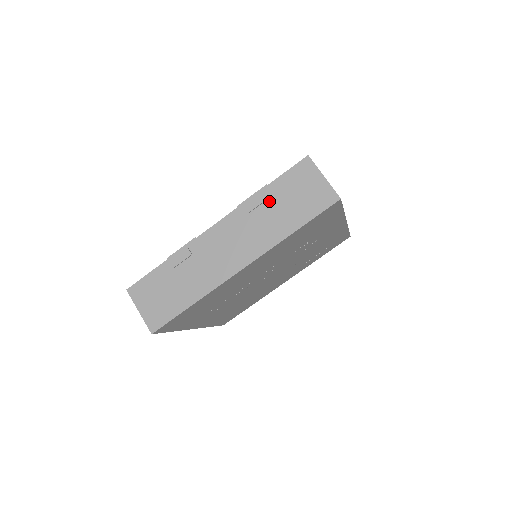
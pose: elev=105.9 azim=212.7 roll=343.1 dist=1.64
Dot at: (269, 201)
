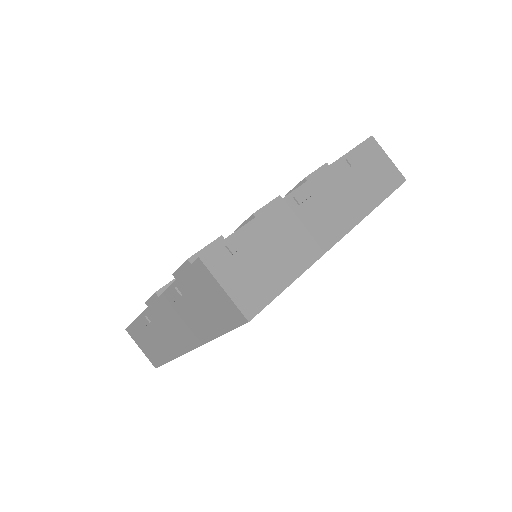
Dot at: (184, 297)
